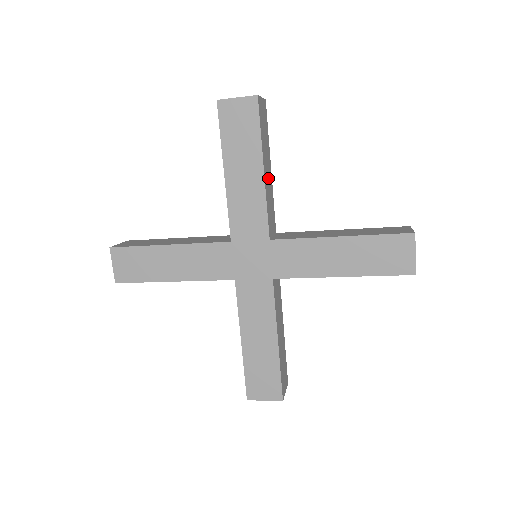
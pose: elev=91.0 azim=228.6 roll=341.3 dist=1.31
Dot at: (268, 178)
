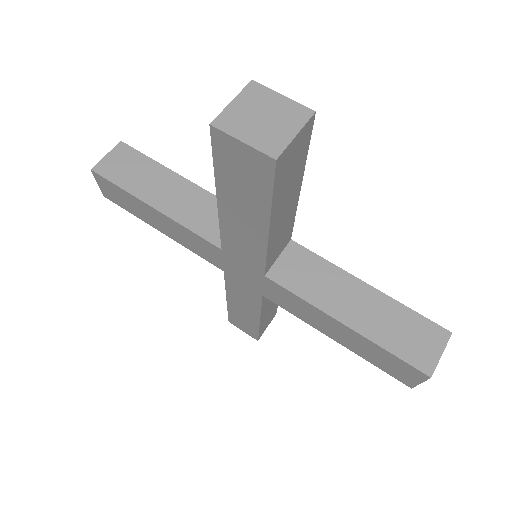
Dot at: (284, 216)
